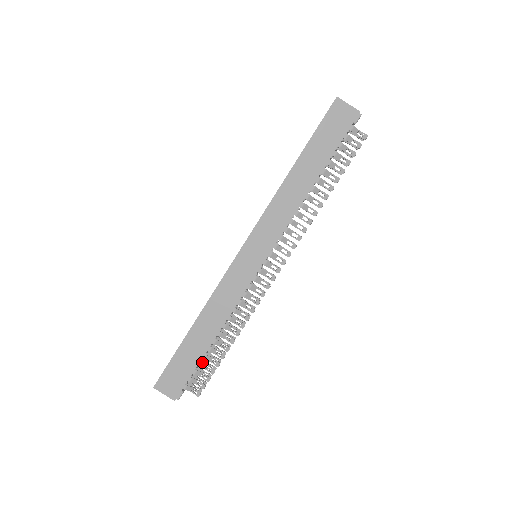
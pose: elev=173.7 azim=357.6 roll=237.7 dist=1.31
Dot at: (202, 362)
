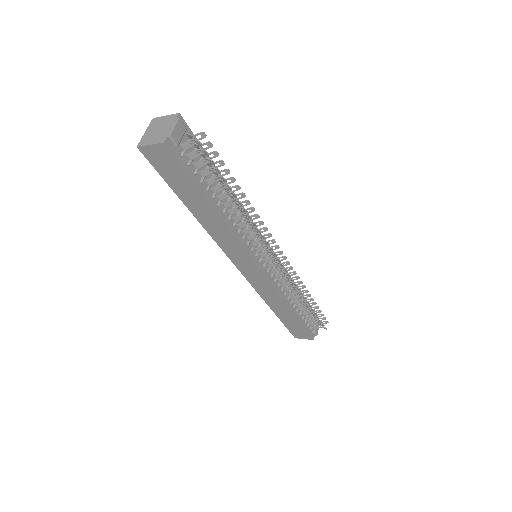
Dot at: occluded
